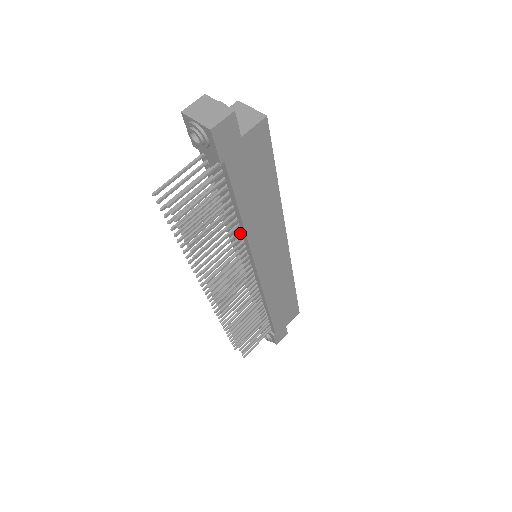
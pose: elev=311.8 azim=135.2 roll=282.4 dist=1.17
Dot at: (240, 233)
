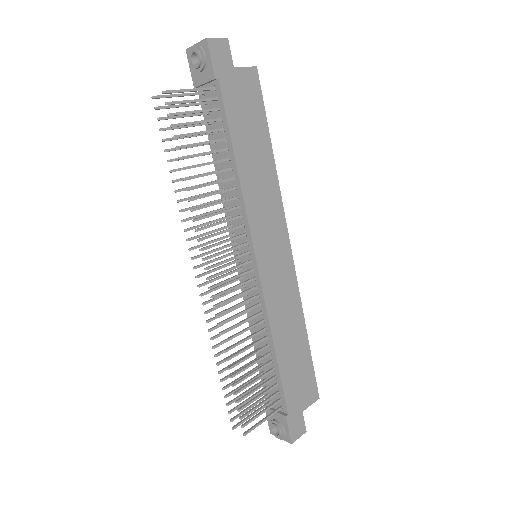
Dot at: (236, 194)
